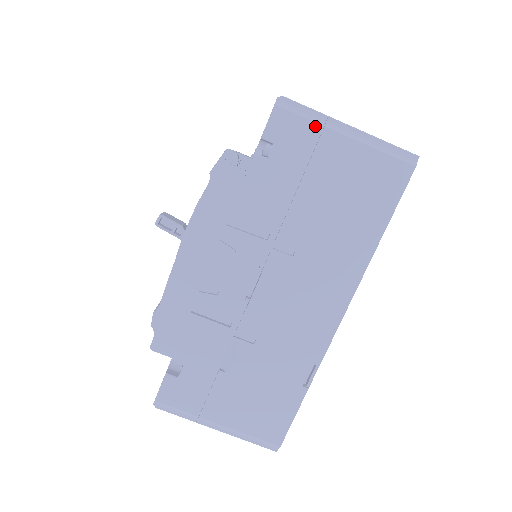
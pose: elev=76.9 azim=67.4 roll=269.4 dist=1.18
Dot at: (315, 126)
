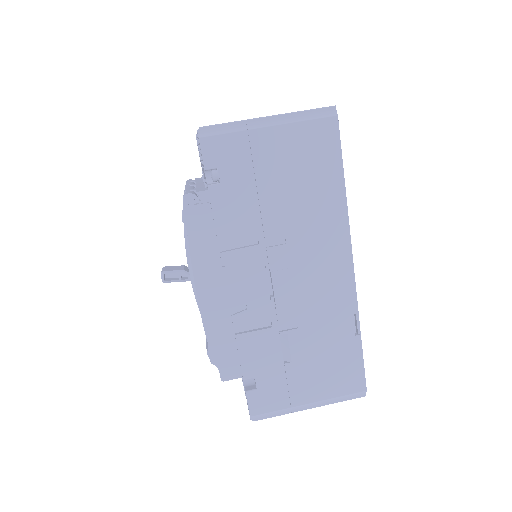
Dot at: (240, 134)
